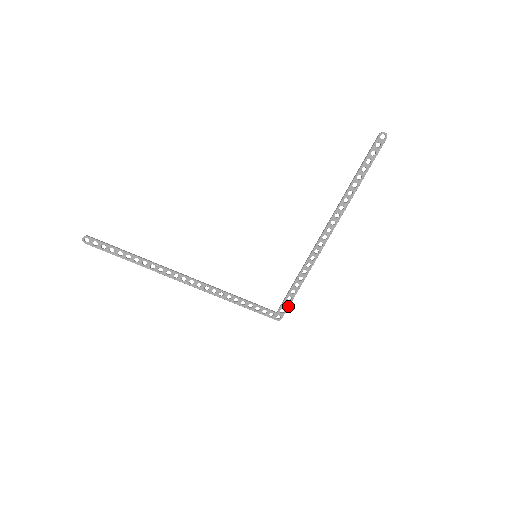
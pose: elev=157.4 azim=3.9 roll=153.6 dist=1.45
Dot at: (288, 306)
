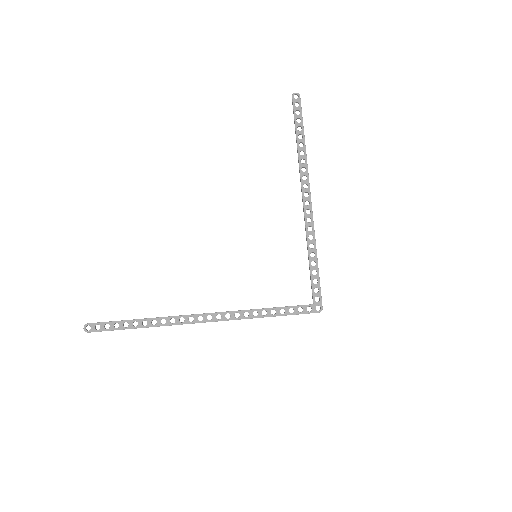
Dot at: (319, 290)
